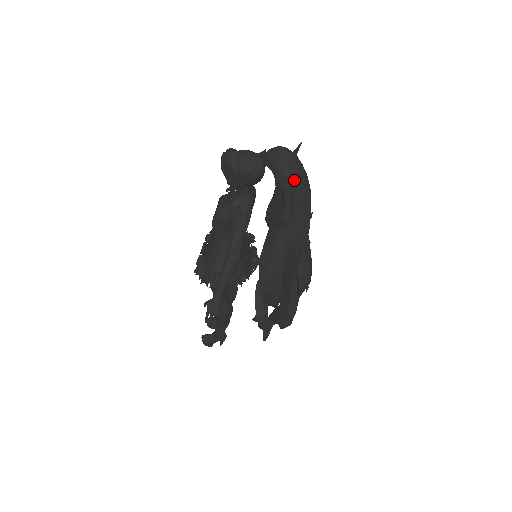
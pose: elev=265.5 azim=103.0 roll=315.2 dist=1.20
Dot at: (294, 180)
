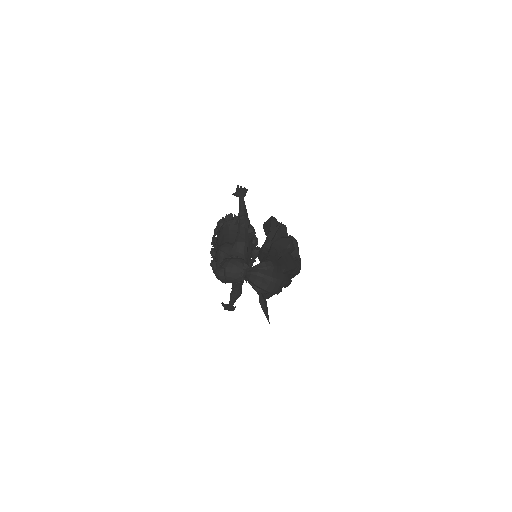
Dot at: occluded
